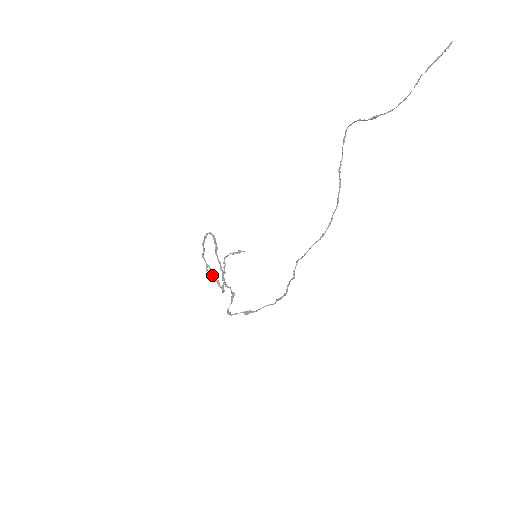
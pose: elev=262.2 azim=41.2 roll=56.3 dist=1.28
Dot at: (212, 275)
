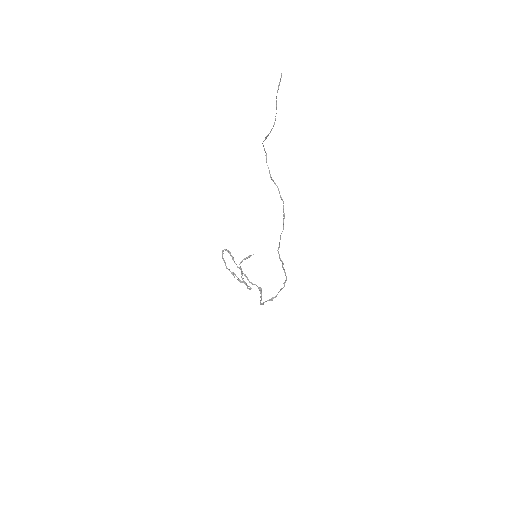
Dot at: (238, 279)
